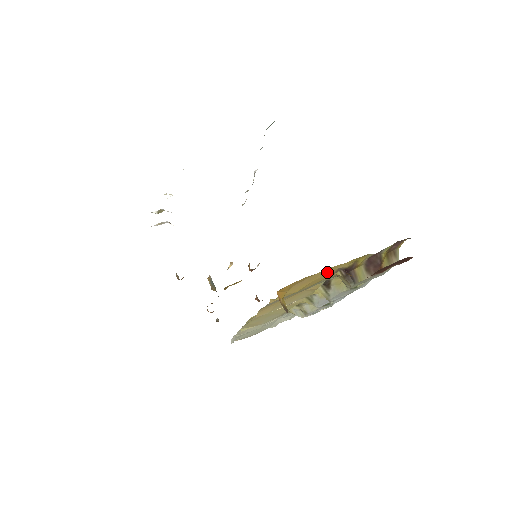
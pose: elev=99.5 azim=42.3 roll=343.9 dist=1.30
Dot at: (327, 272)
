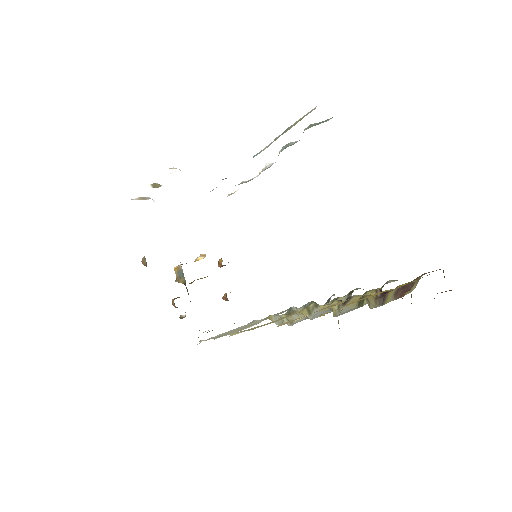
Dot at: (378, 293)
